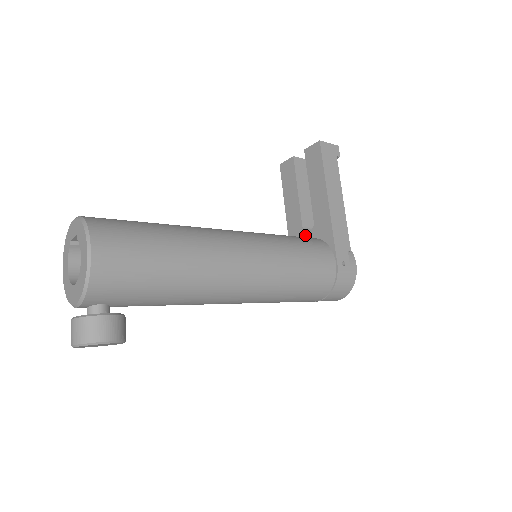
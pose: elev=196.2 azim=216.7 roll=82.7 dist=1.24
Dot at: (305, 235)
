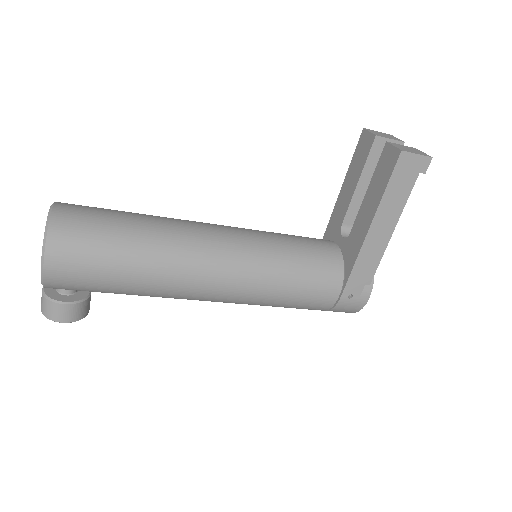
Dot at: (339, 236)
